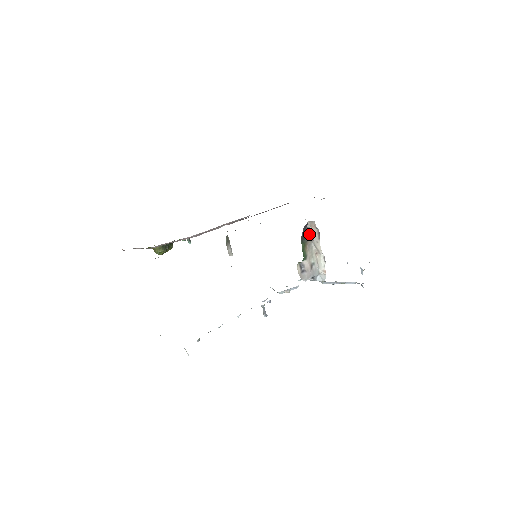
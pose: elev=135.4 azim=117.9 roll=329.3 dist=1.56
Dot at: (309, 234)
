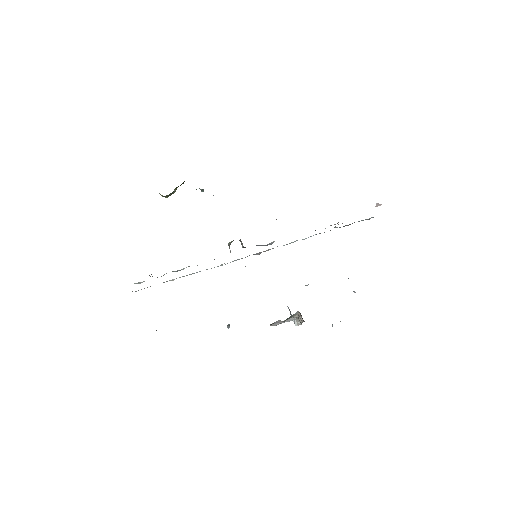
Dot at: (297, 314)
